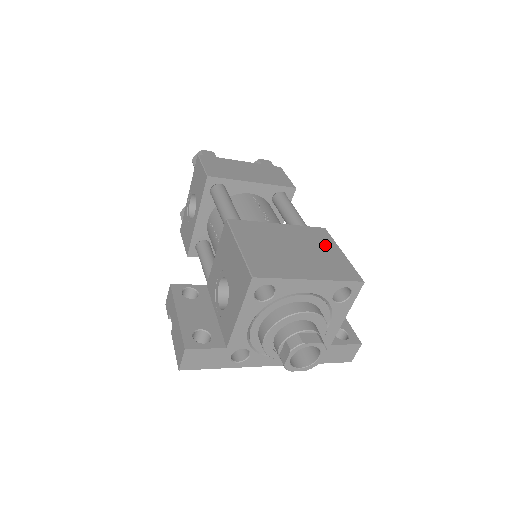
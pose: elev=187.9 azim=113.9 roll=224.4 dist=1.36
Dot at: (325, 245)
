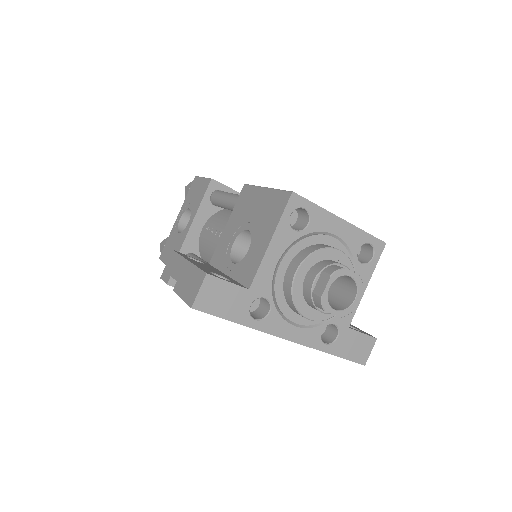
Dot at: occluded
